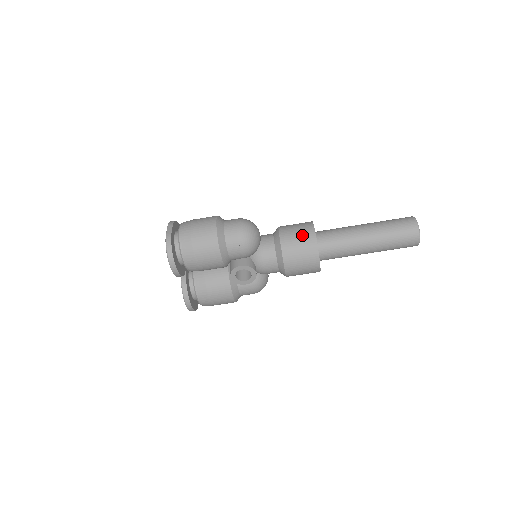
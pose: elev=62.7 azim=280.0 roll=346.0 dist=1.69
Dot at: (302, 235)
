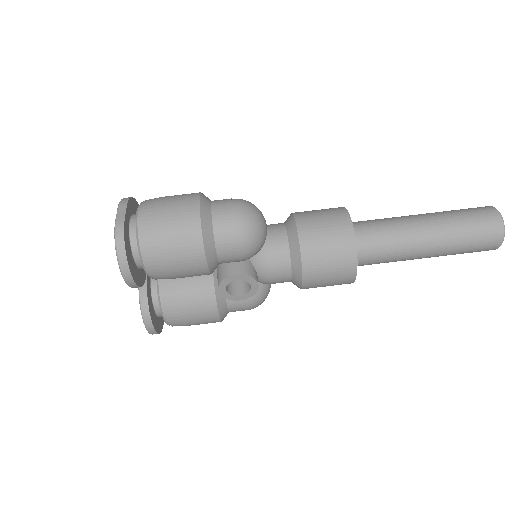
Dot at: (333, 229)
